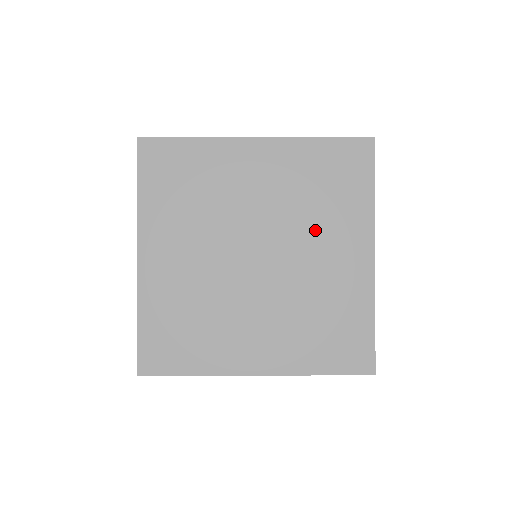
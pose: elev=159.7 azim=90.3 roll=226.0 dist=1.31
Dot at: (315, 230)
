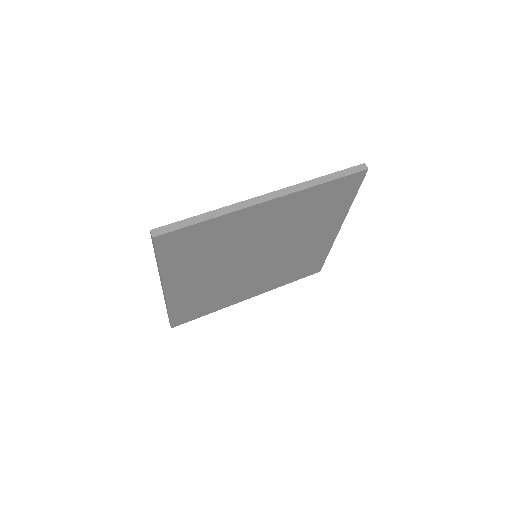
Dot at: (303, 233)
